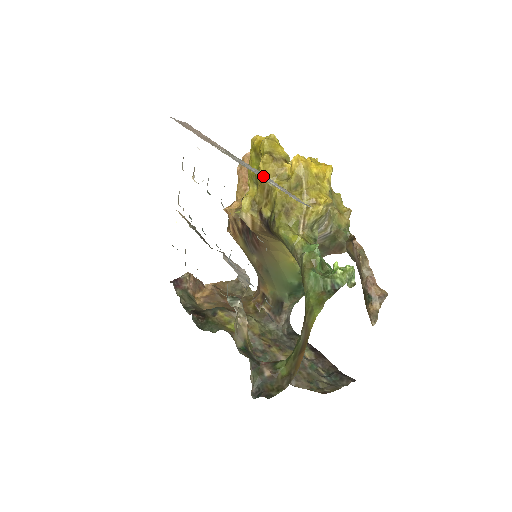
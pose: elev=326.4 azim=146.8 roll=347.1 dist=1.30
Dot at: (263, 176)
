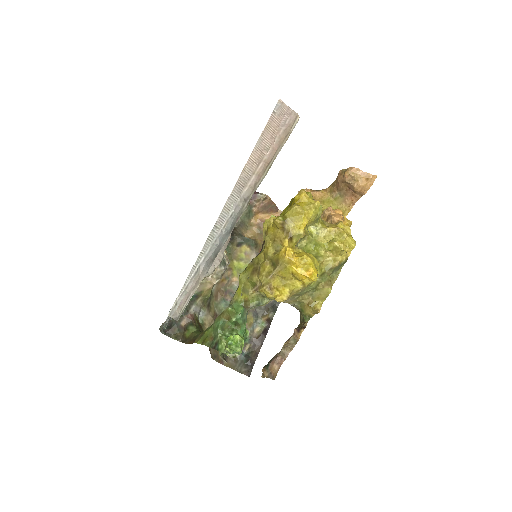
Dot at: (207, 253)
